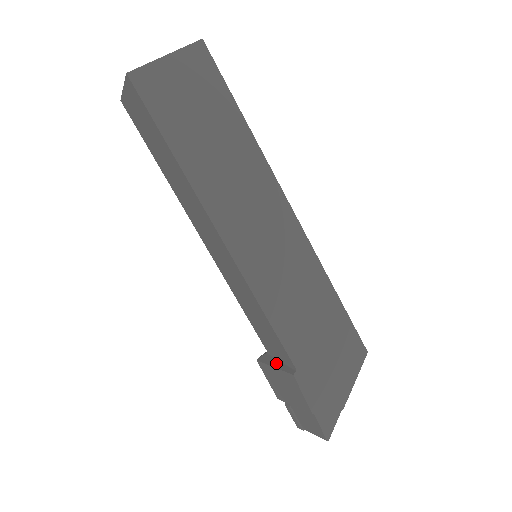
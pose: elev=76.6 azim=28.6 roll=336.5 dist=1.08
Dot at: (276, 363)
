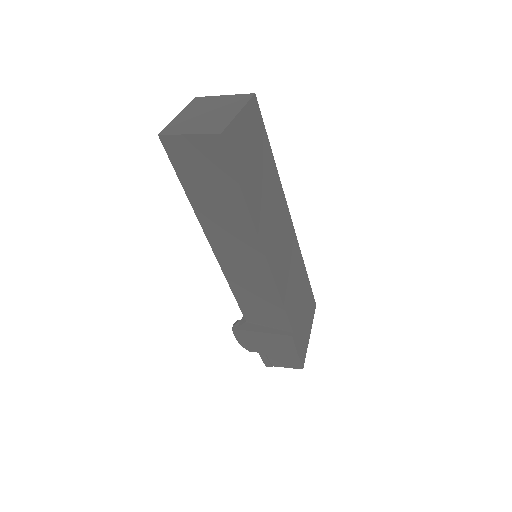
Dot at: (265, 329)
